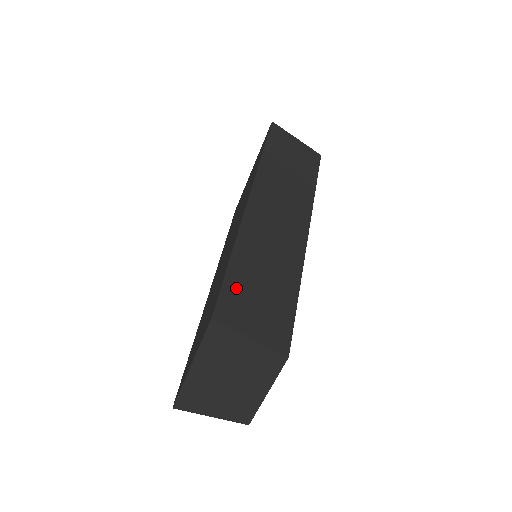
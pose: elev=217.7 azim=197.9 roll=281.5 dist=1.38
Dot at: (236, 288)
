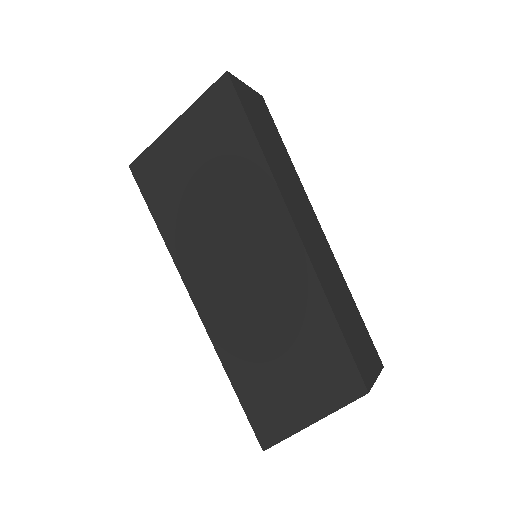
Dot at: (352, 343)
